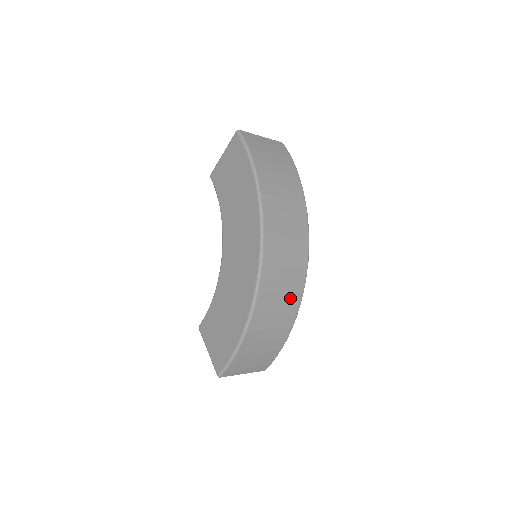
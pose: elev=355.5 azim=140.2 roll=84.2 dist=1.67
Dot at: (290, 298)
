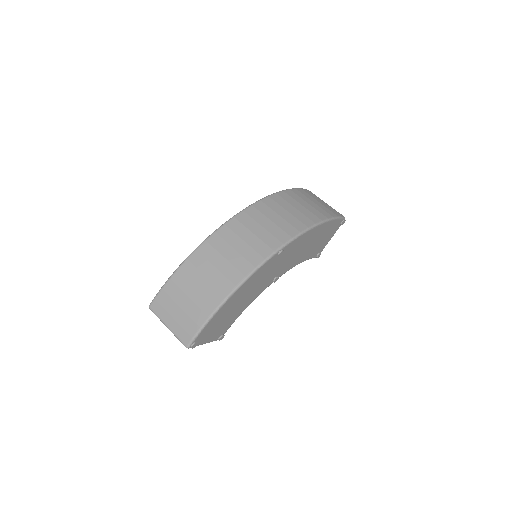
Dot at: (240, 262)
